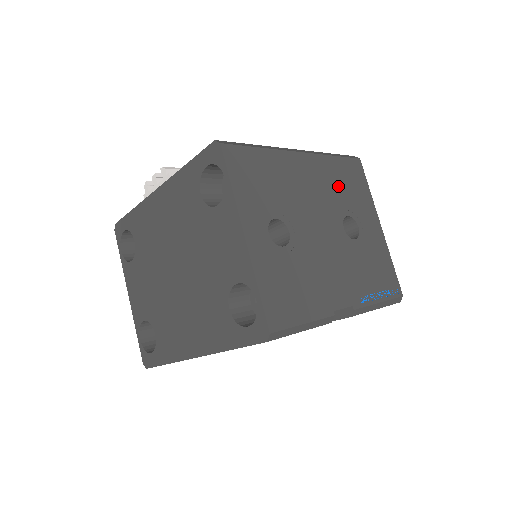
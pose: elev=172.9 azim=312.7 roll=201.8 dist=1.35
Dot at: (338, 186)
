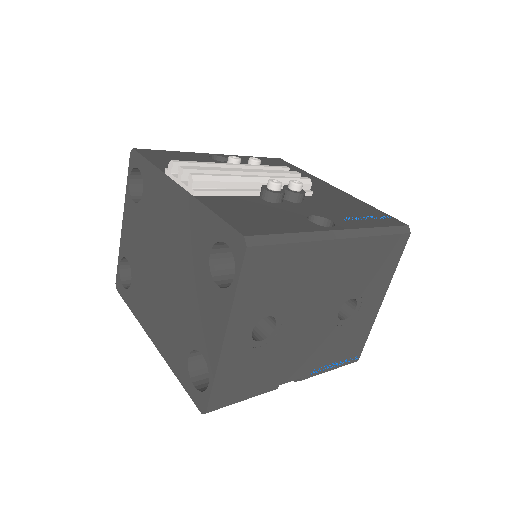
Dot at: (362, 269)
